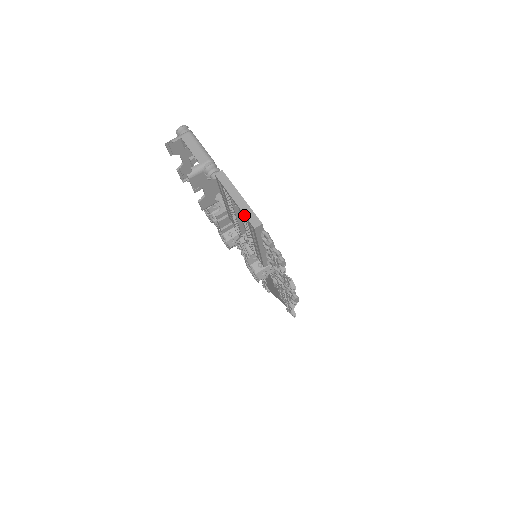
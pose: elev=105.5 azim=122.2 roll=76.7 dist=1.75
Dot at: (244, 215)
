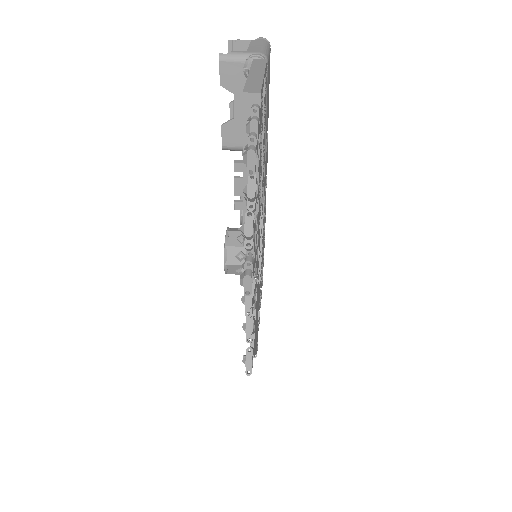
Dot at: (245, 85)
